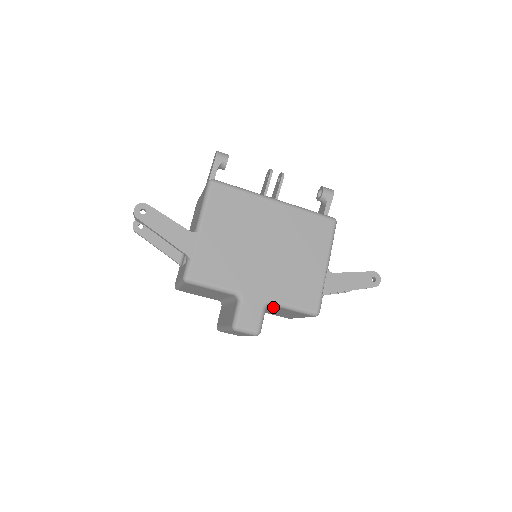
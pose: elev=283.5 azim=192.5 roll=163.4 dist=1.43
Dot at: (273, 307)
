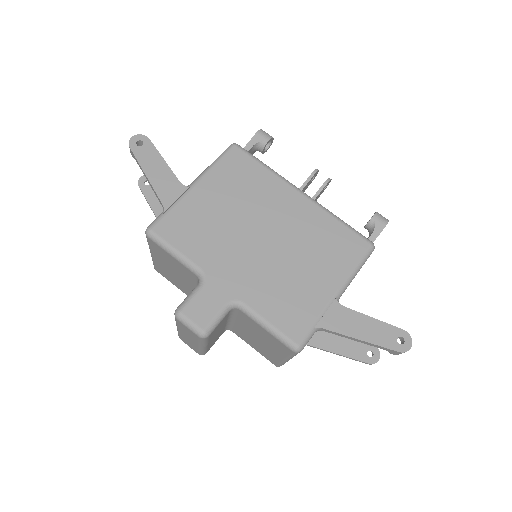
Dot at: (244, 318)
